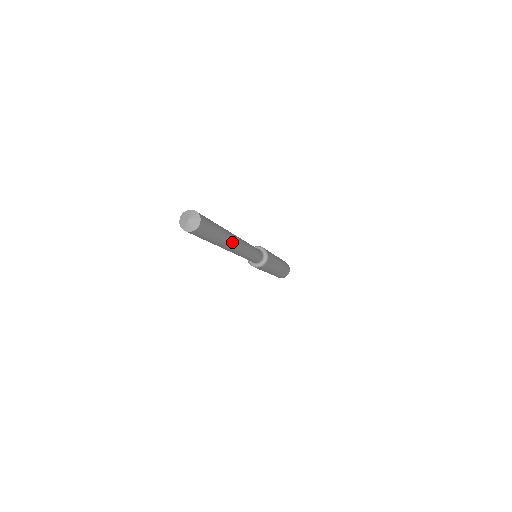
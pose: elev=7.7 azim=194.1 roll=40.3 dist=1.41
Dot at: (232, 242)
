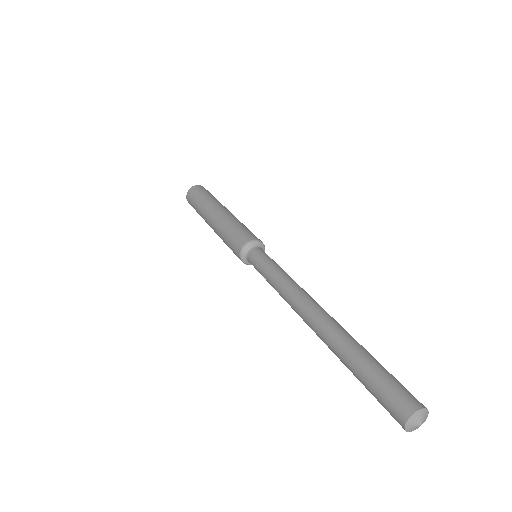
Dot at: occluded
